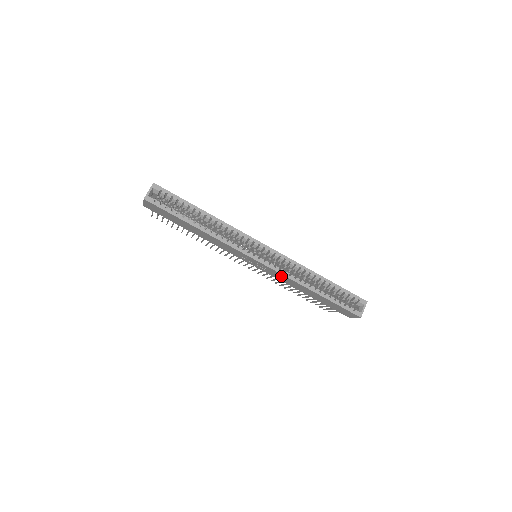
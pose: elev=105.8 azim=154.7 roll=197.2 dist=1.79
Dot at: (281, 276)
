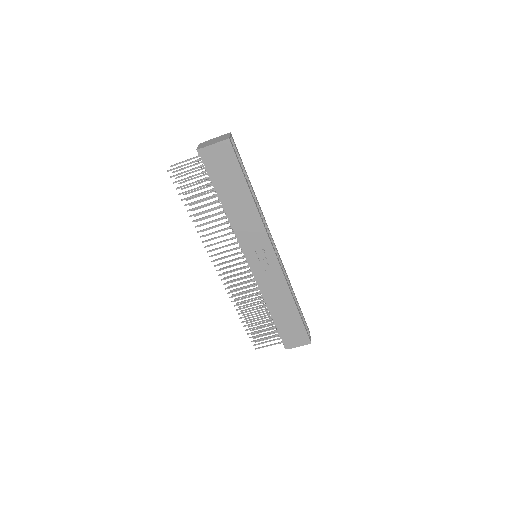
Dot at: (278, 280)
